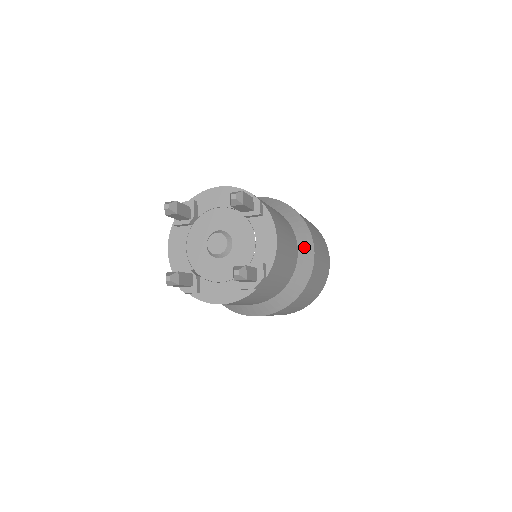
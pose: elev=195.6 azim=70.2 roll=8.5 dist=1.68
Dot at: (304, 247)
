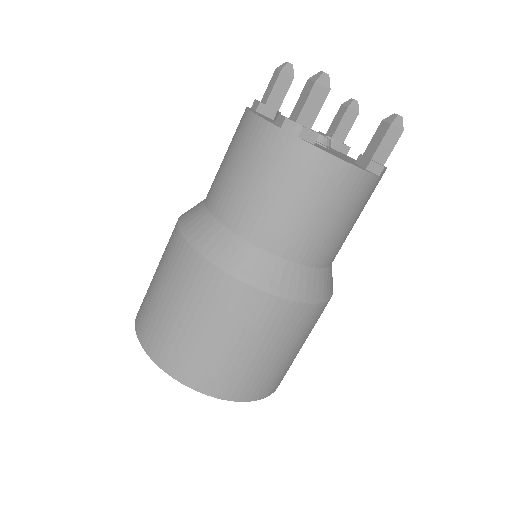
Dot at: occluded
